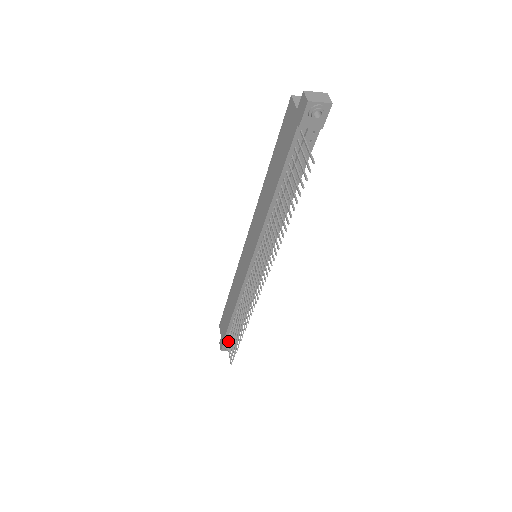
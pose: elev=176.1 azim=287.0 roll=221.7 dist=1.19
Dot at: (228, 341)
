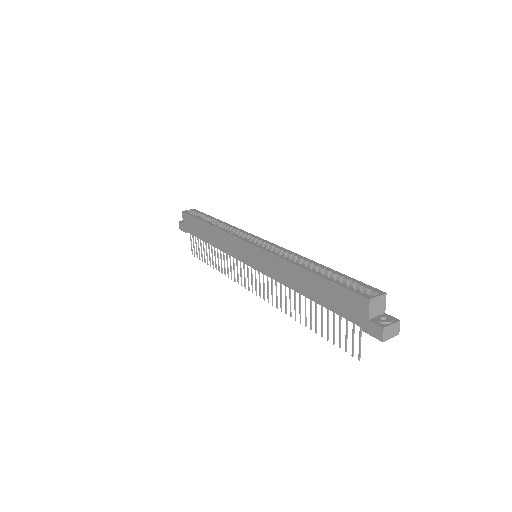
Dot at: (193, 238)
